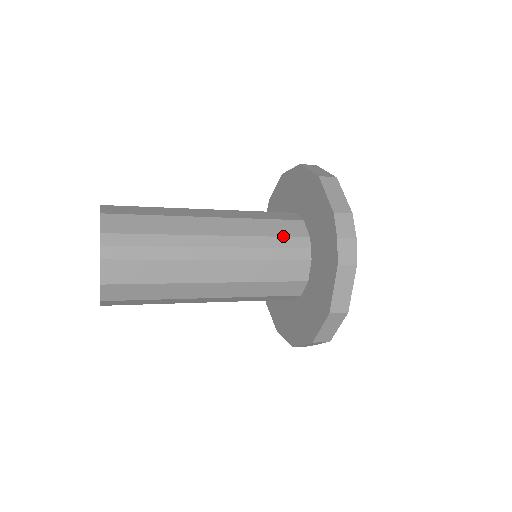
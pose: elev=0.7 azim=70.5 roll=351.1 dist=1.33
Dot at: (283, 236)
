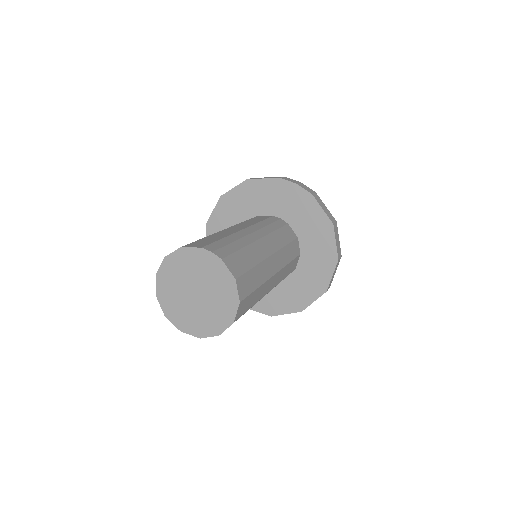
Dot at: (265, 219)
